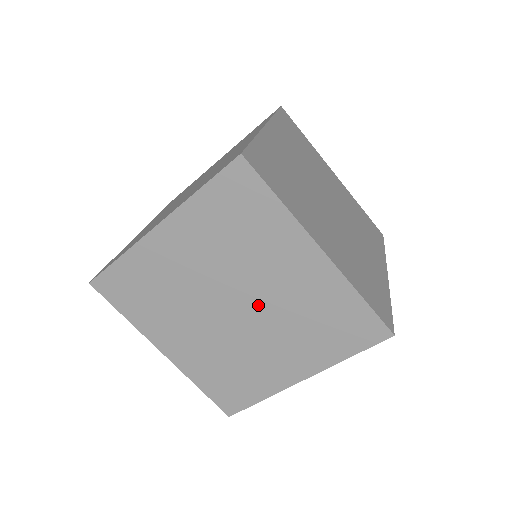
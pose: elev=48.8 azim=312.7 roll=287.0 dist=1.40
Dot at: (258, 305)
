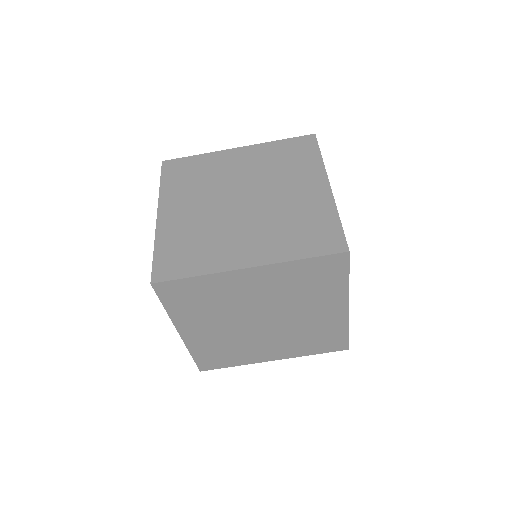
Dot at: (261, 203)
